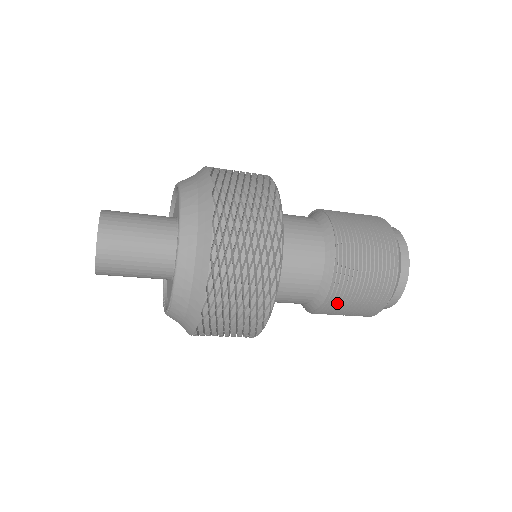
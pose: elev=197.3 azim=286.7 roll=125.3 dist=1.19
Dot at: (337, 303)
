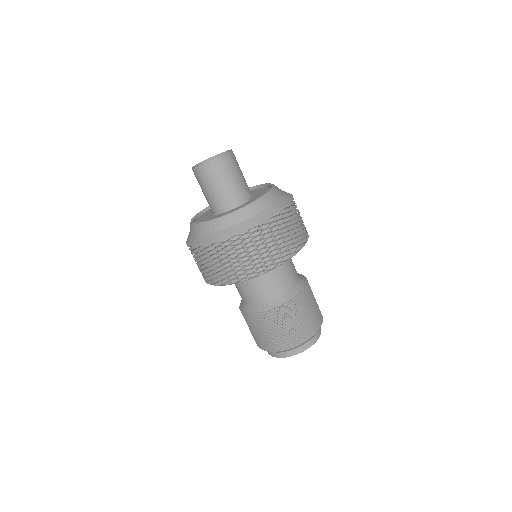
Dot at: (260, 321)
